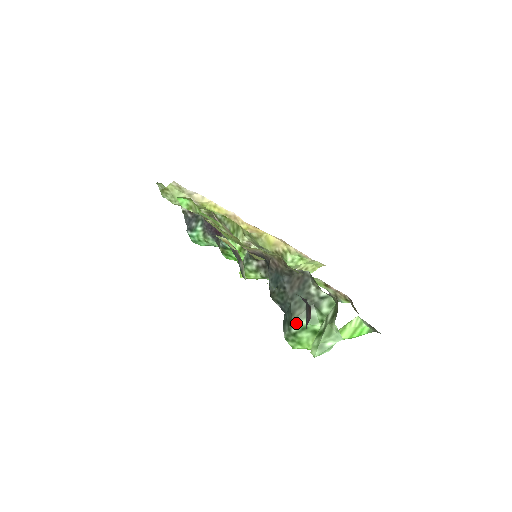
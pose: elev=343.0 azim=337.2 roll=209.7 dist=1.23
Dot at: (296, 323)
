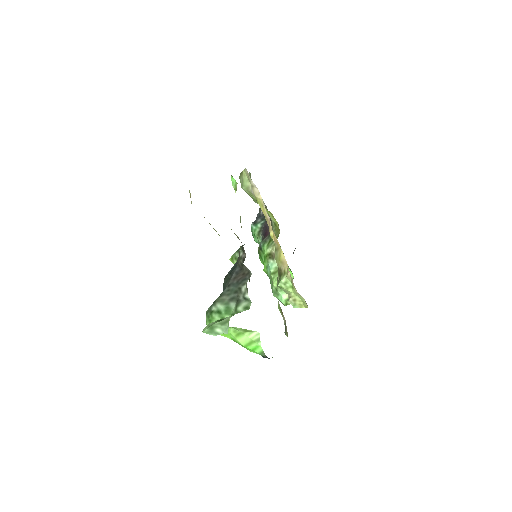
Dot at: (217, 304)
